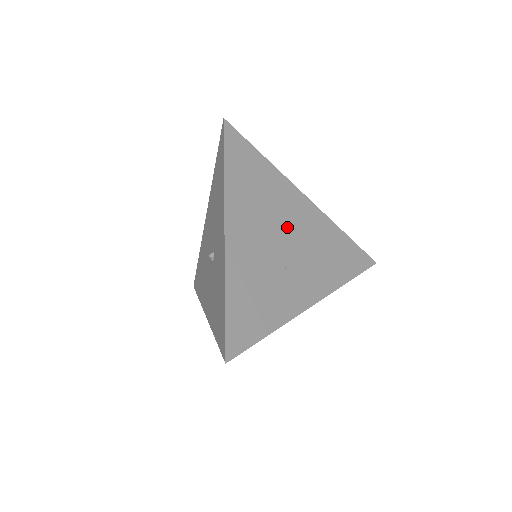
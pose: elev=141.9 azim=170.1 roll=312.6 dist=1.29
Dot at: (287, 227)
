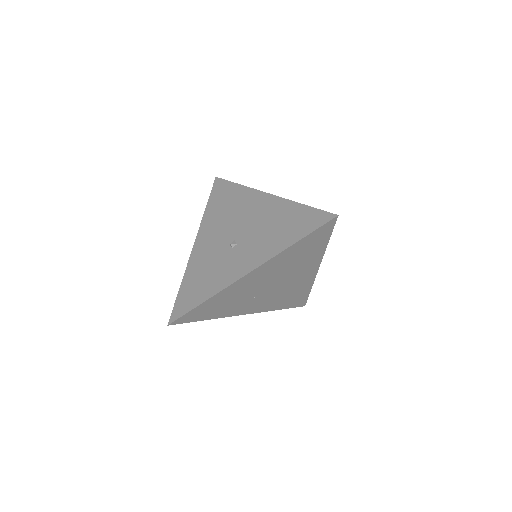
Dot at: (284, 280)
